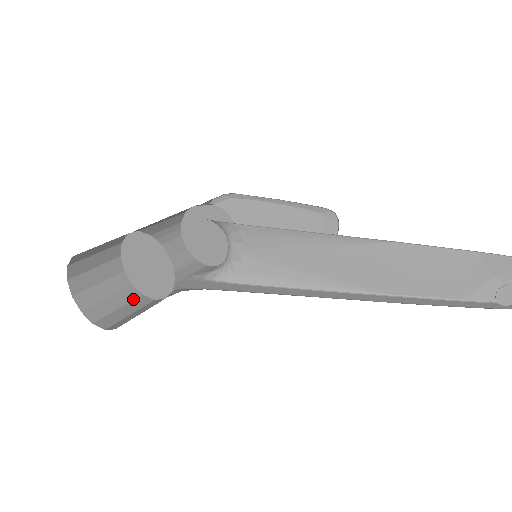
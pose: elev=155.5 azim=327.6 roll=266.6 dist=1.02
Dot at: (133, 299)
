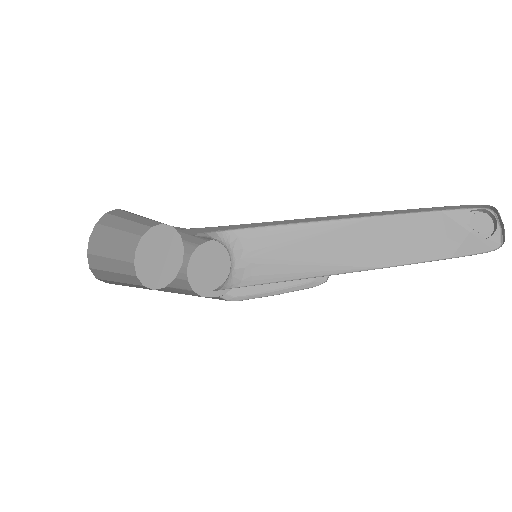
Dot at: (144, 288)
